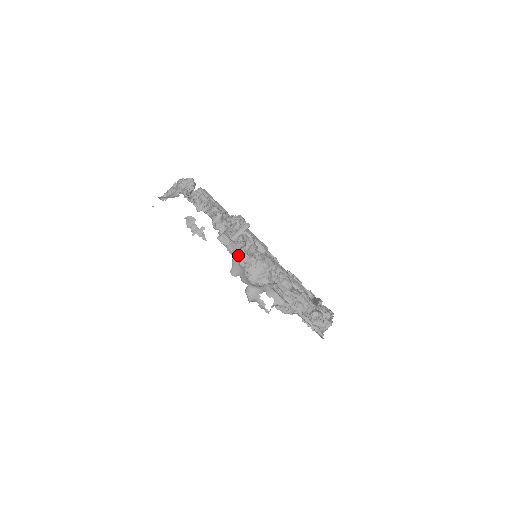
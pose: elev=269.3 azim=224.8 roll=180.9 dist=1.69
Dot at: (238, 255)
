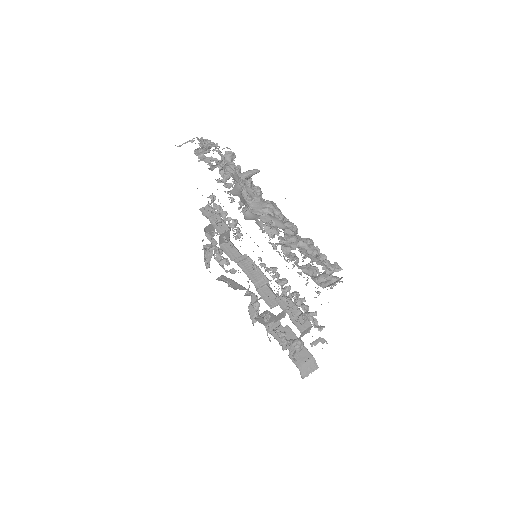
Dot at: (242, 185)
